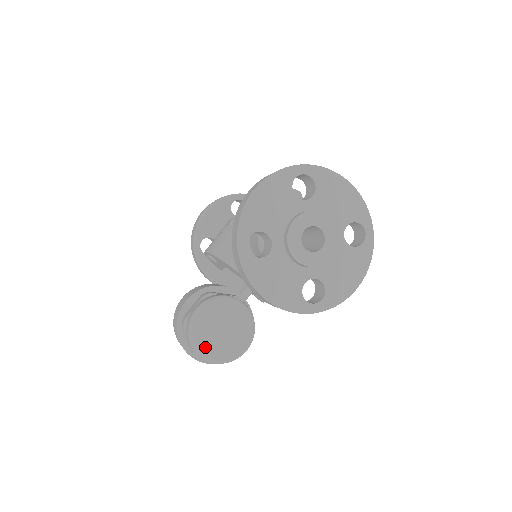
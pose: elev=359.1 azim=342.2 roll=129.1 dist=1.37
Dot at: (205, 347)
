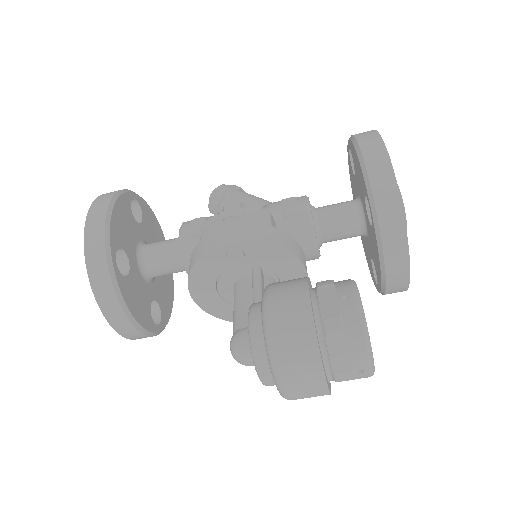
Dot at: occluded
